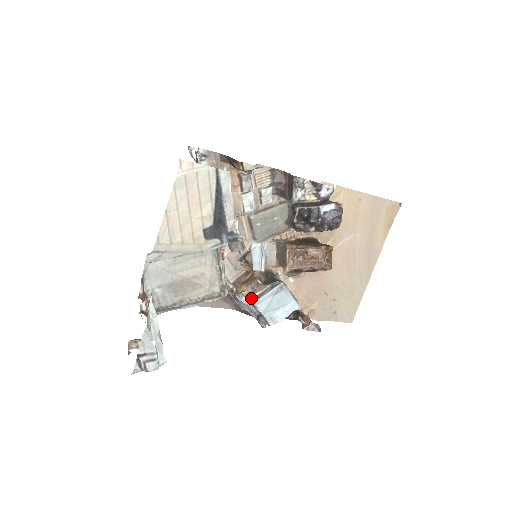
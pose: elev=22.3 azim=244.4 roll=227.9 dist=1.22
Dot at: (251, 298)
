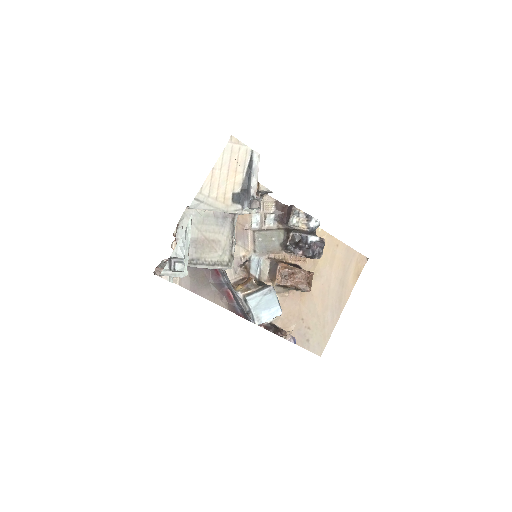
Dot at: (245, 293)
